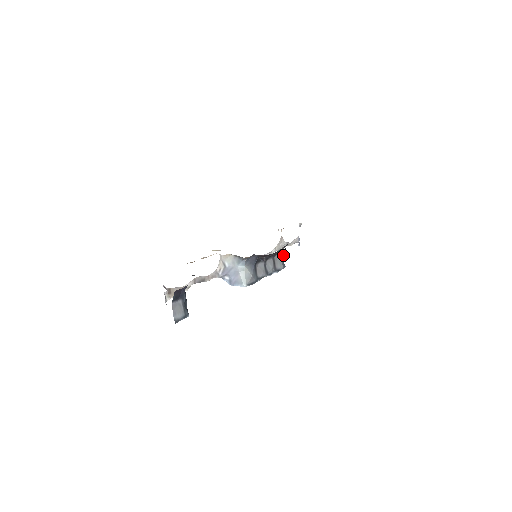
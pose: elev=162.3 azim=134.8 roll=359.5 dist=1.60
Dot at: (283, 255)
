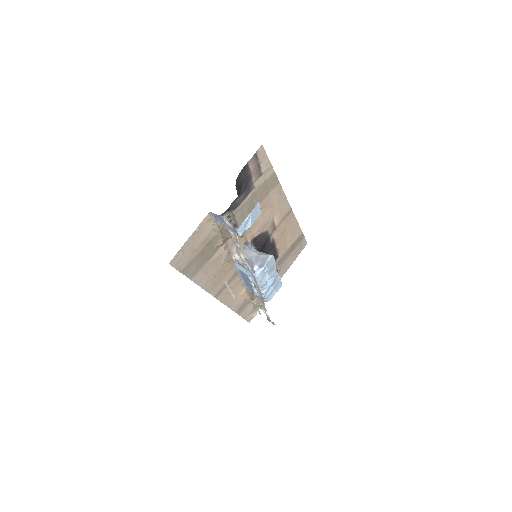
Dot at: occluded
